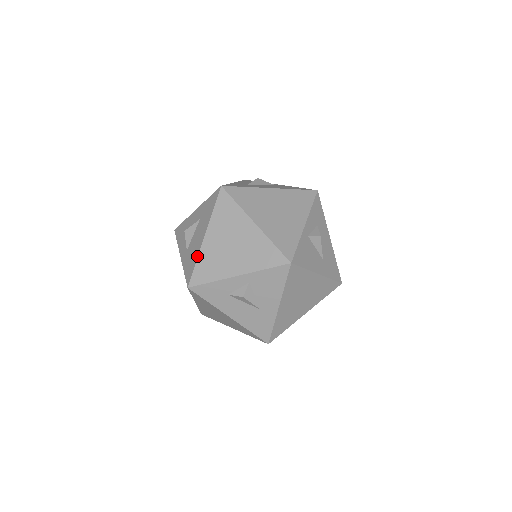
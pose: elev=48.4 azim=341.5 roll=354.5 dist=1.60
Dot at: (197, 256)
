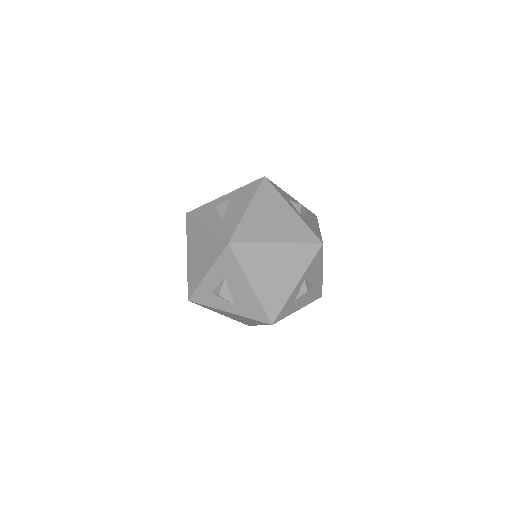
Dot at: (258, 302)
